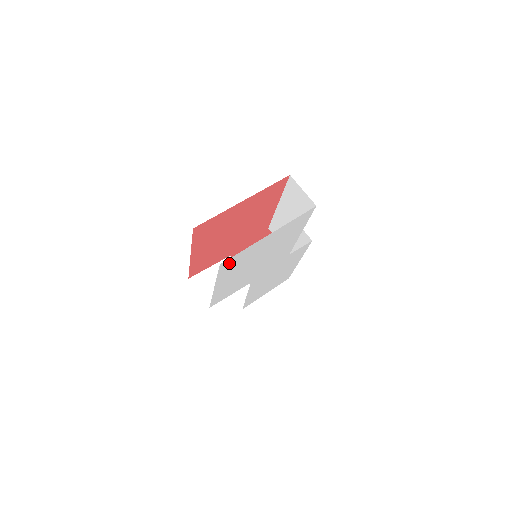
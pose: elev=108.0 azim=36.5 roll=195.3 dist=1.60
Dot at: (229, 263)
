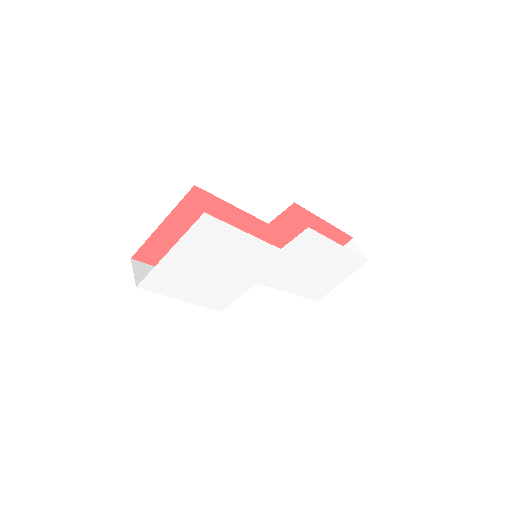
Dot at: (153, 283)
